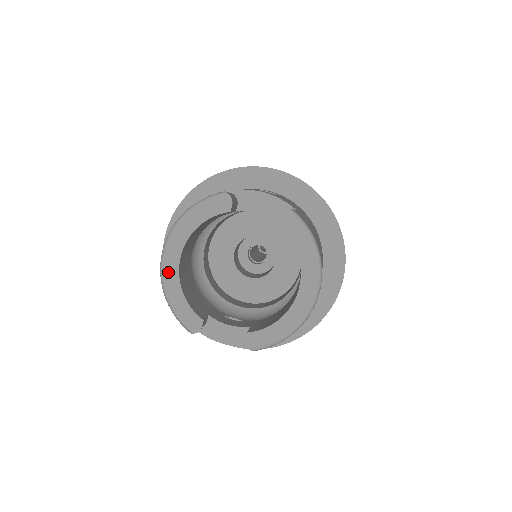
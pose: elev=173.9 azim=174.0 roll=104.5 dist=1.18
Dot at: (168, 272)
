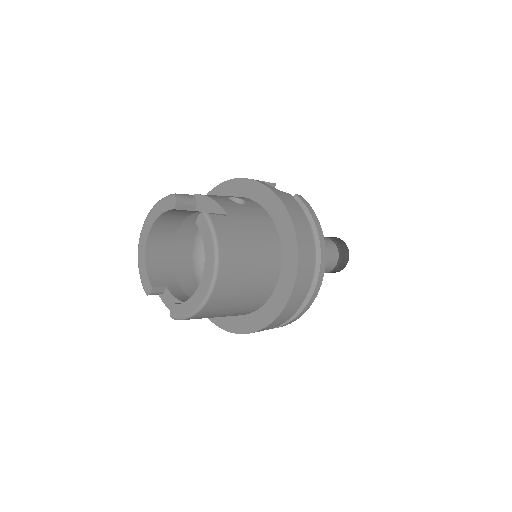
Dot at: (141, 247)
